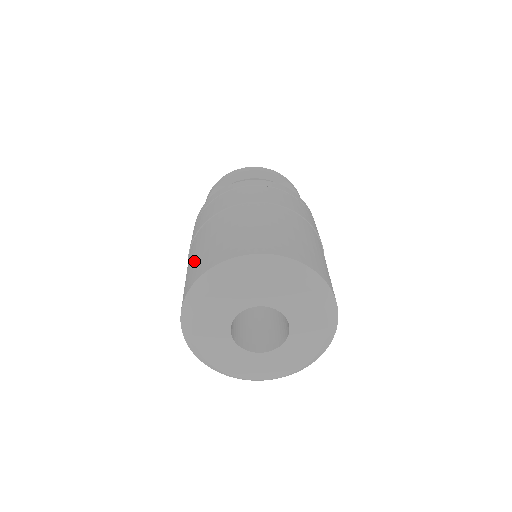
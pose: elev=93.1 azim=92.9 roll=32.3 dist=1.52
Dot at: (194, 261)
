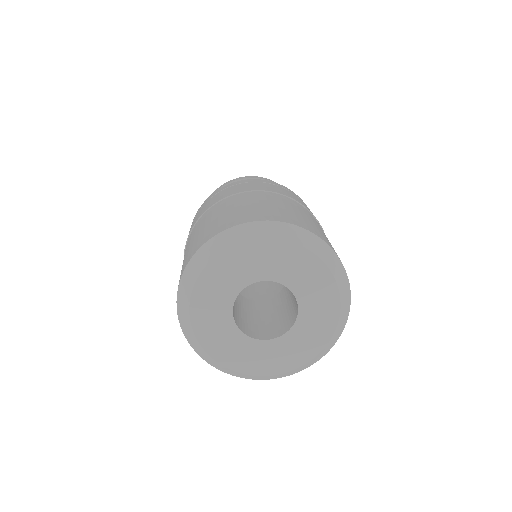
Dot at: (193, 241)
